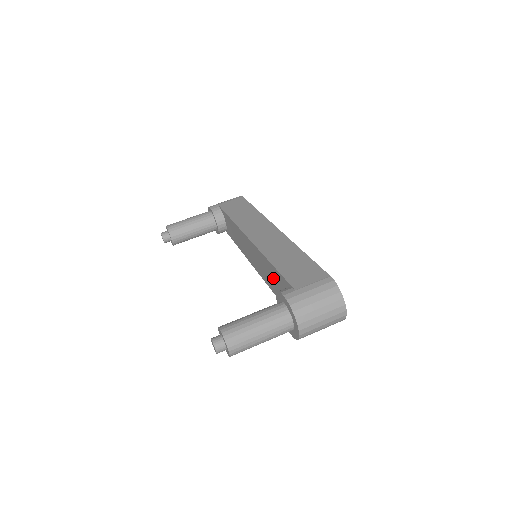
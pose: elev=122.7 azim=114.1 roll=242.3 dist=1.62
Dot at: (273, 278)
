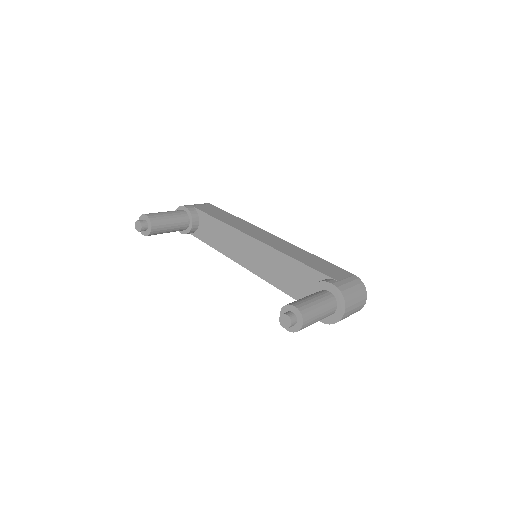
Dot at: (291, 274)
